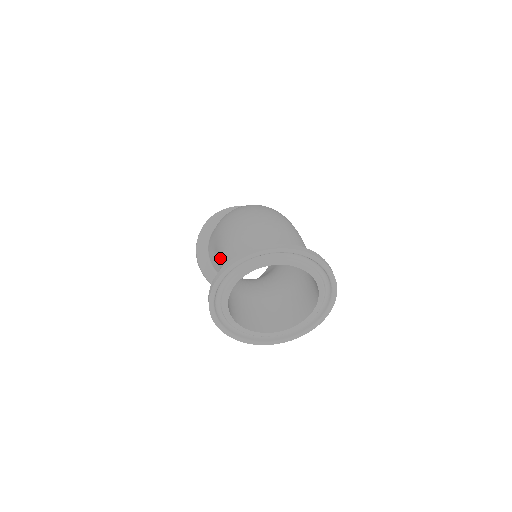
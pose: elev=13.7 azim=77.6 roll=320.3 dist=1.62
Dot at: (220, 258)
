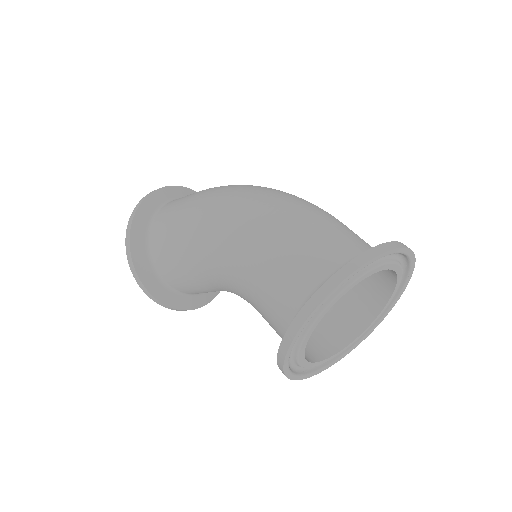
Dot at: (255, 263)
